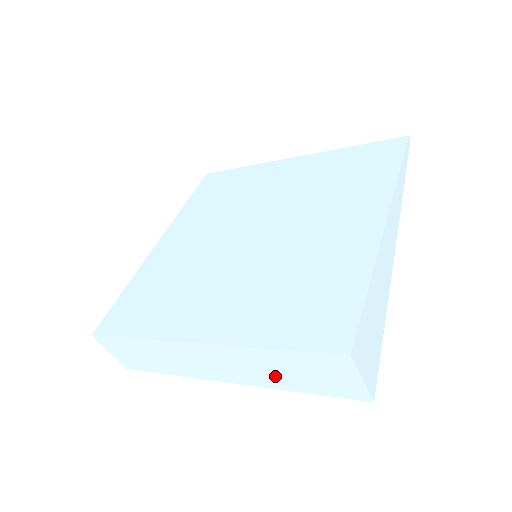
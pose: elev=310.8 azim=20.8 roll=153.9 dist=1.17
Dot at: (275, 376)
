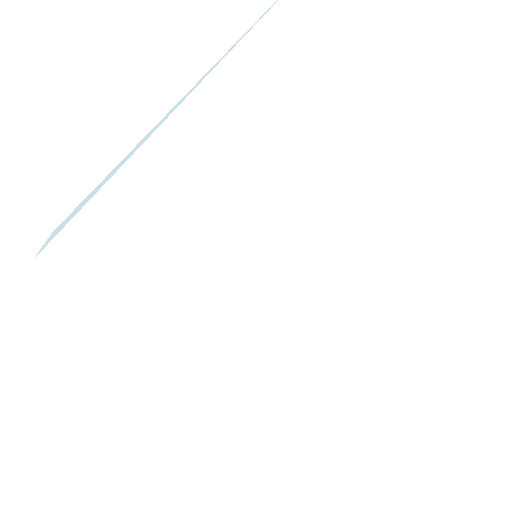
Dot at: occluded
